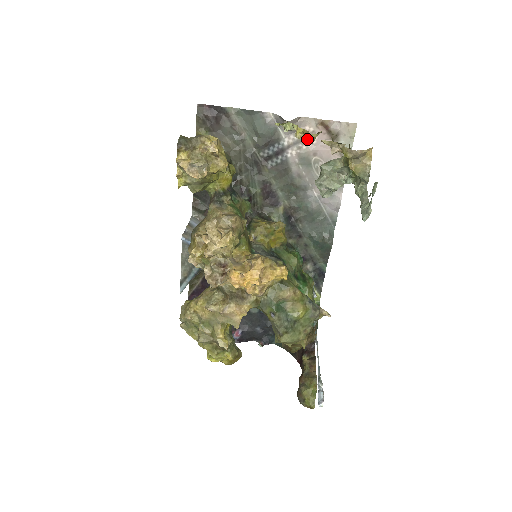
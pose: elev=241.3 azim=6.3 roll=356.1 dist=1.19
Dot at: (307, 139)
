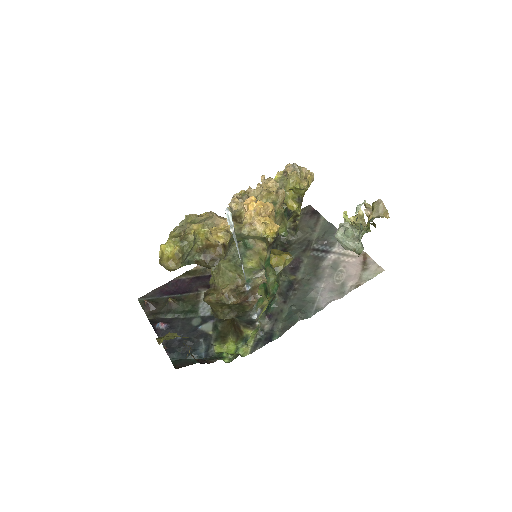
Dot at: (355, 216)
